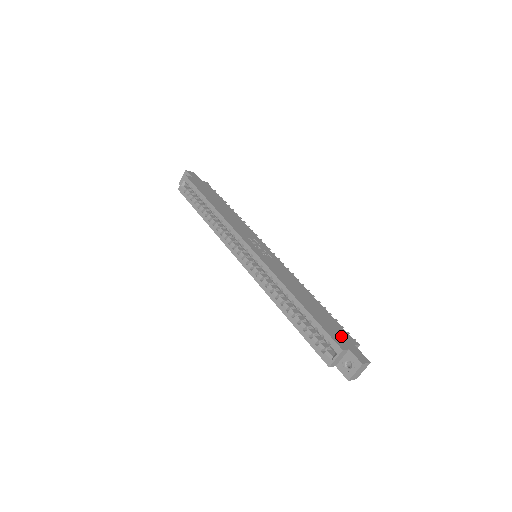
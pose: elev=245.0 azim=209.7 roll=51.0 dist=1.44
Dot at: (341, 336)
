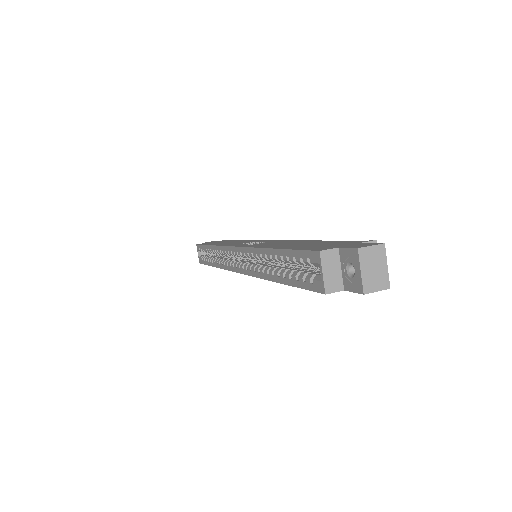
Dot at: (333, 245)
